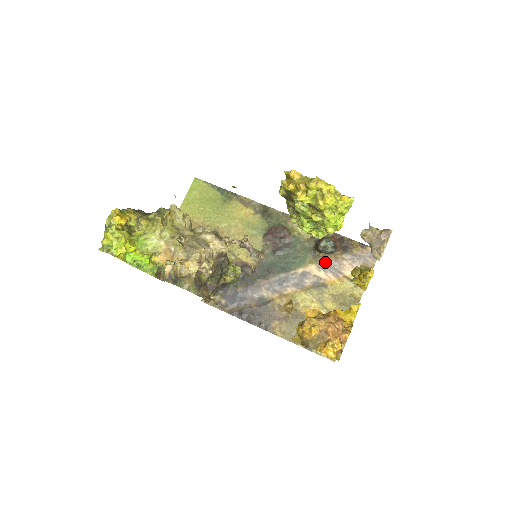
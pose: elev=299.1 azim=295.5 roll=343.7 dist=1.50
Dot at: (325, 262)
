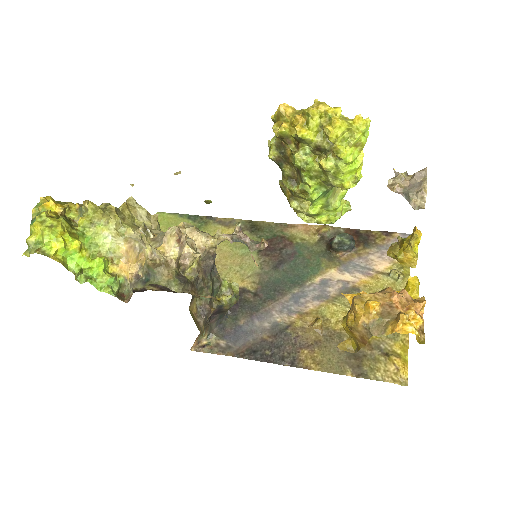
Dot at: (346, 262)
